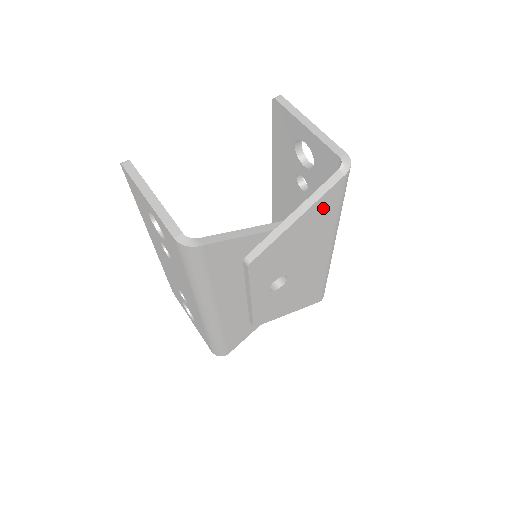
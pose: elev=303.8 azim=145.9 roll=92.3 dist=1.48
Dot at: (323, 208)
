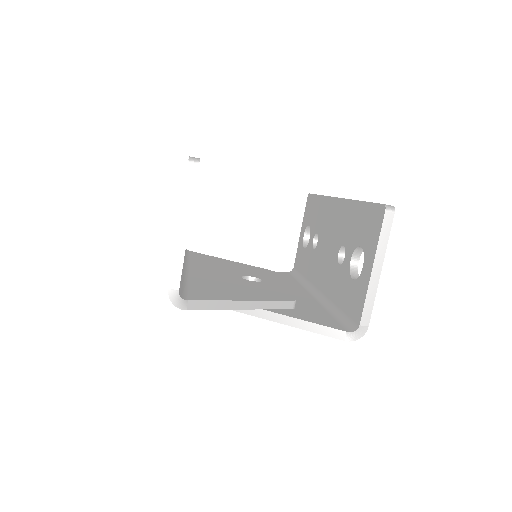
Dot at: occluded
